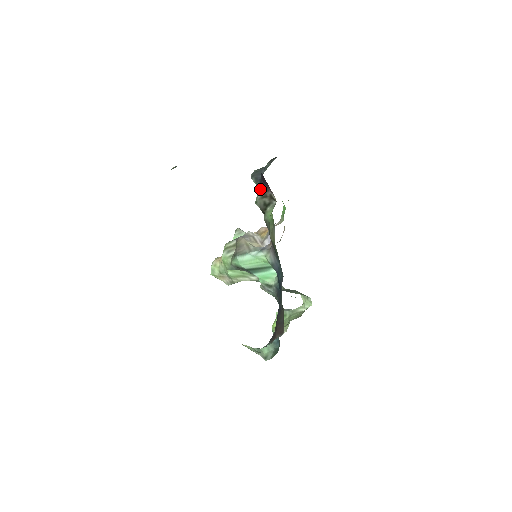
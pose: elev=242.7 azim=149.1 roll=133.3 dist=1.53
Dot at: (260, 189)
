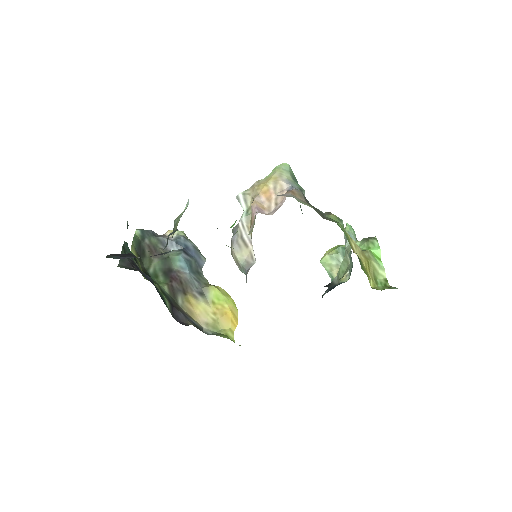
Dot at: occluded
